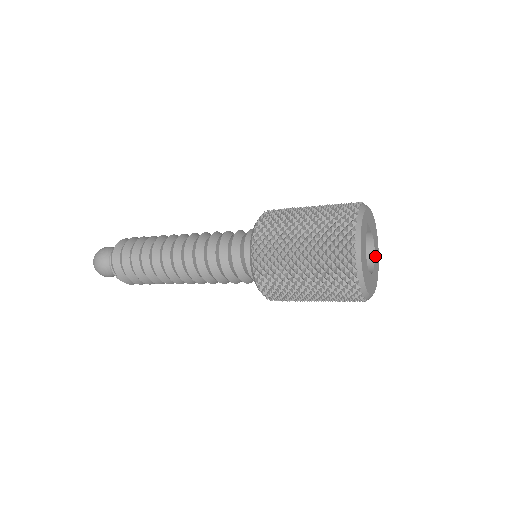
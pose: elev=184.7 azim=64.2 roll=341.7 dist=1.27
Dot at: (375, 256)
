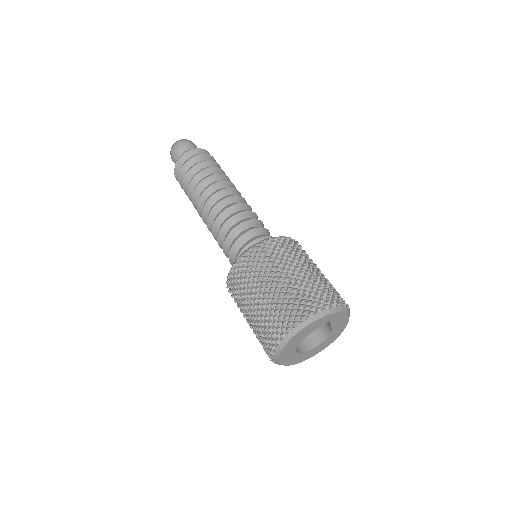
Dot at: (321, 344)
